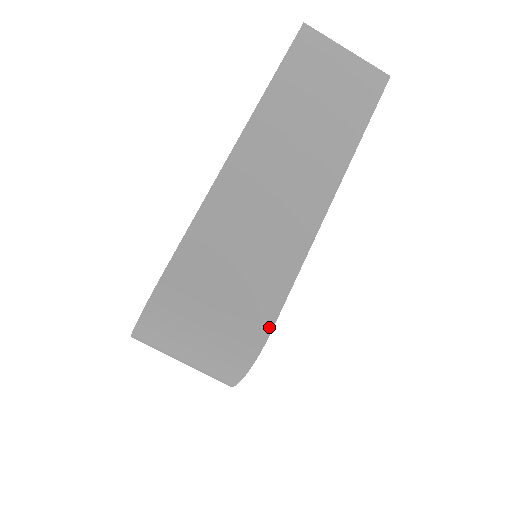
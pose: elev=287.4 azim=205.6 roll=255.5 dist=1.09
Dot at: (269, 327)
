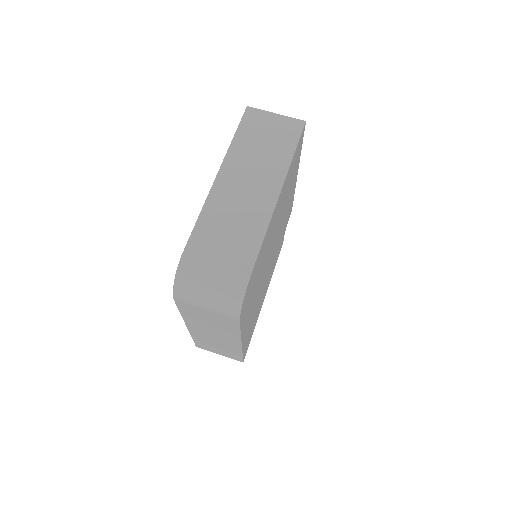
Dot at: (250, 271)
